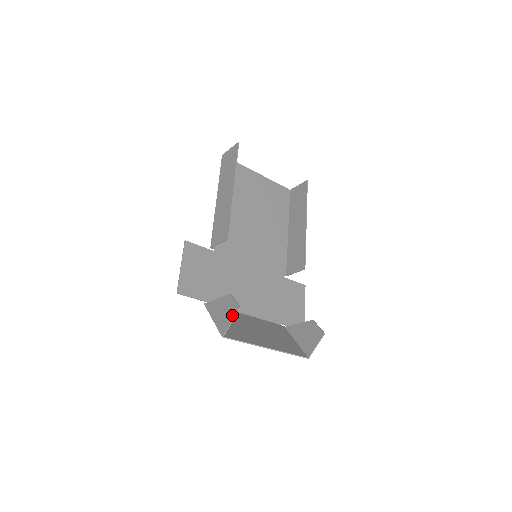
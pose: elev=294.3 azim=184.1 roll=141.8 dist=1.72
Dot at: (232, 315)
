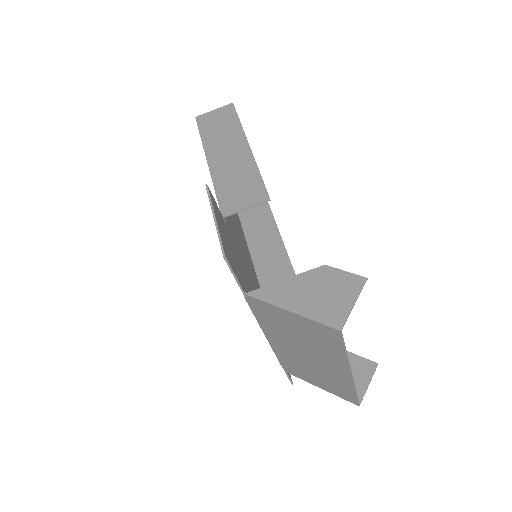
Dot at: (352, 292)
